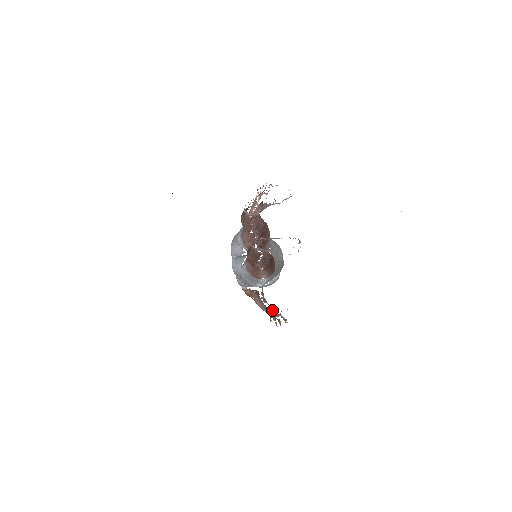
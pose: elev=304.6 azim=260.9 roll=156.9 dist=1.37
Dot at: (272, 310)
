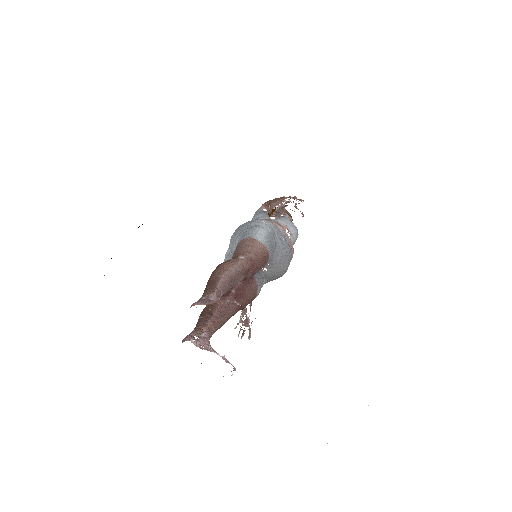
Dot at: (246, 314)
